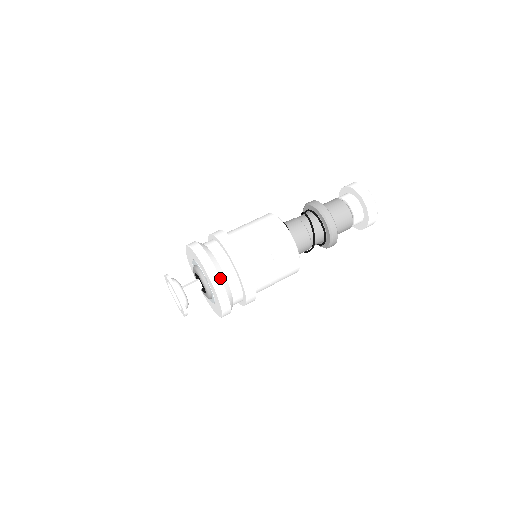
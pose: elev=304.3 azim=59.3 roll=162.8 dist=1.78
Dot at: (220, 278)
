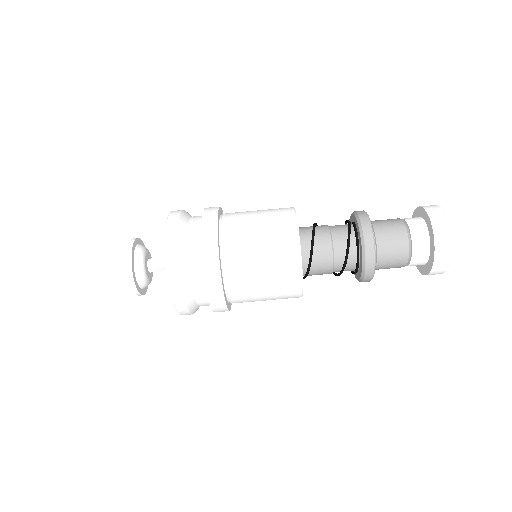
Dot at: occluded
